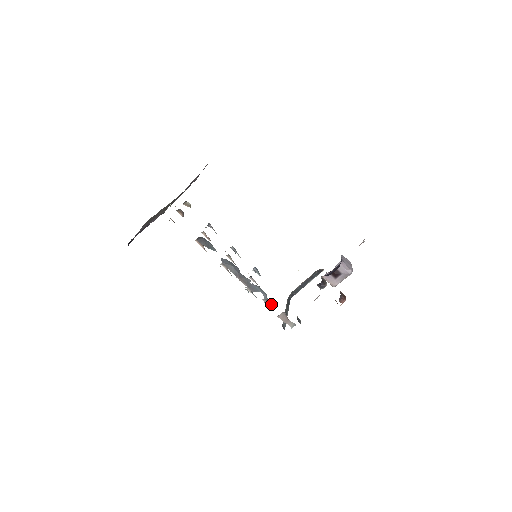
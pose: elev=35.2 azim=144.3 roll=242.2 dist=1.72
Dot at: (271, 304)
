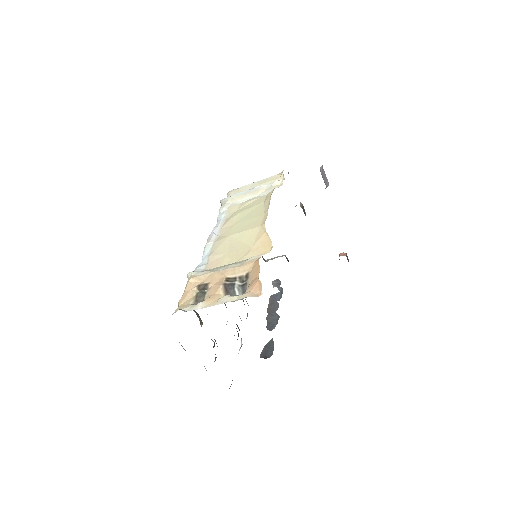
Dot at: (277, 280)
